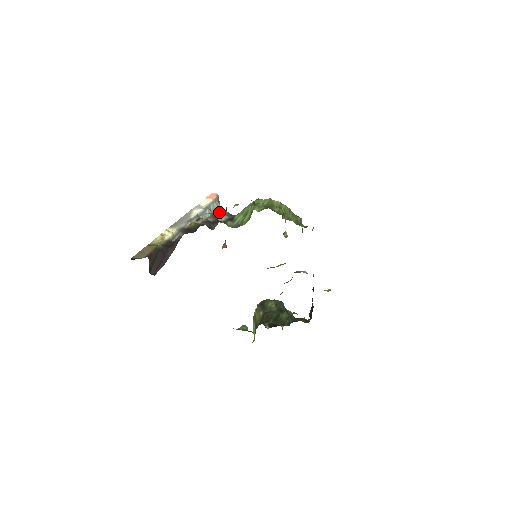
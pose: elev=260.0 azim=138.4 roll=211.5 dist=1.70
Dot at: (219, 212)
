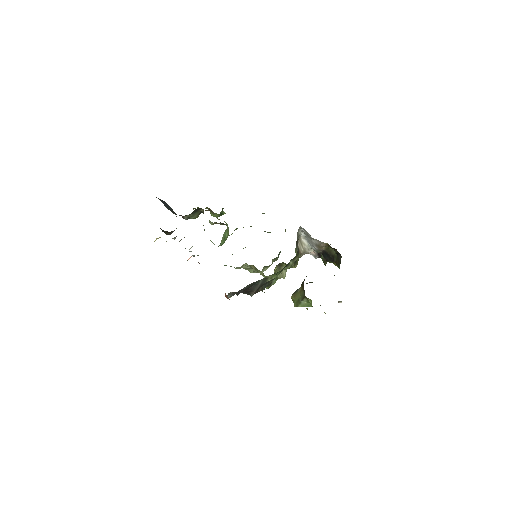
Dot at: occluded
